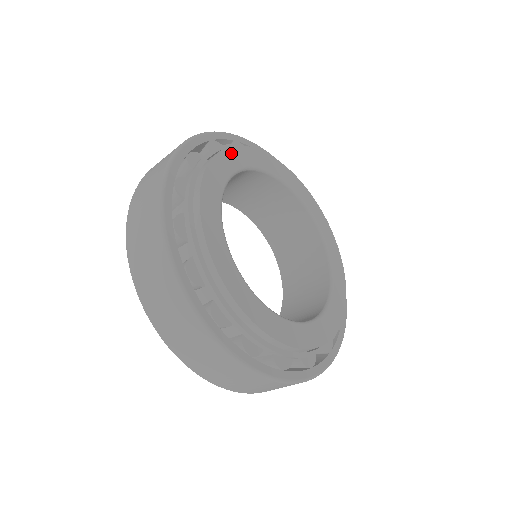
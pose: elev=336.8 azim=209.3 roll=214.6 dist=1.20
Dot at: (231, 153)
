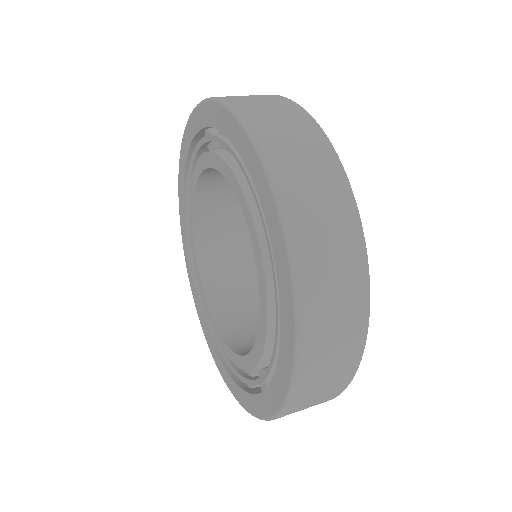
Dot at: occluded
